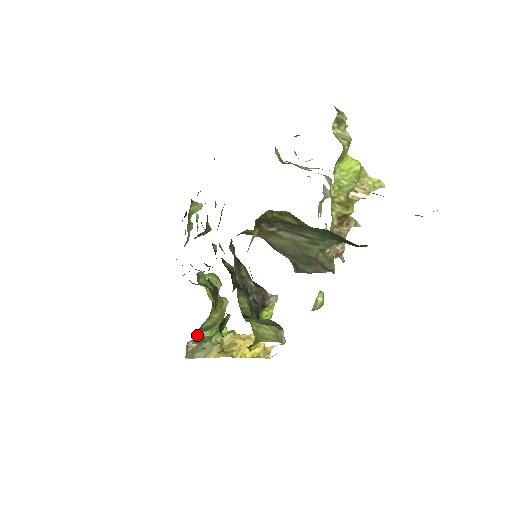
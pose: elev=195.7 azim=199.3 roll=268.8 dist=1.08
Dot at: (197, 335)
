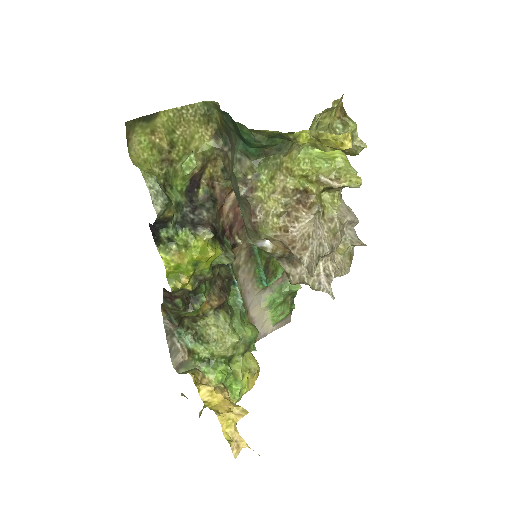
Dot at: (192, 341)
